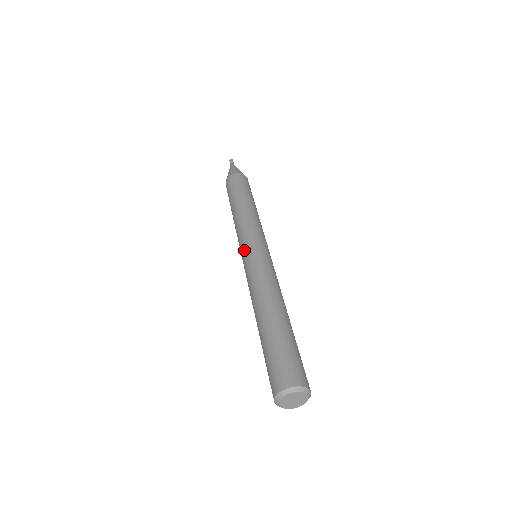
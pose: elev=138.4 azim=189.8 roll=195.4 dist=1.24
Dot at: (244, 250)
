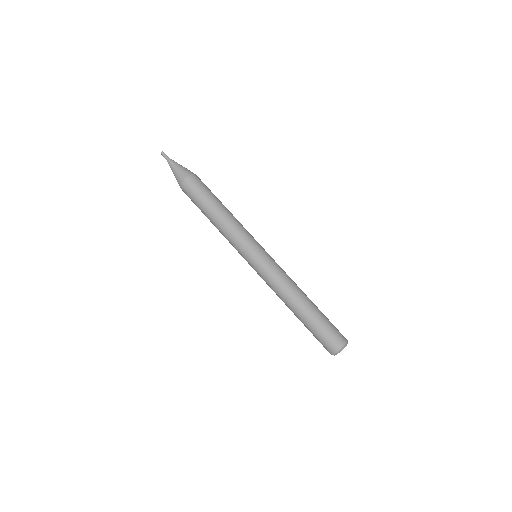
Dot at: occluded
